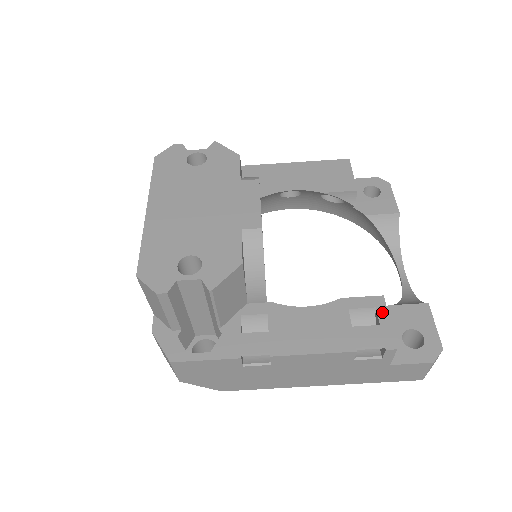
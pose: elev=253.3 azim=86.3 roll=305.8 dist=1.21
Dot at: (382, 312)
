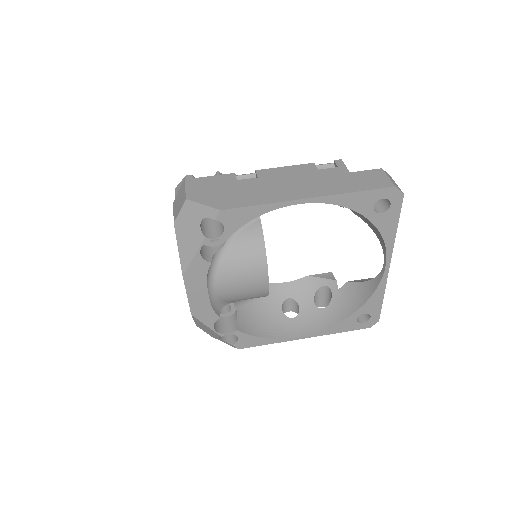
Dot at: occluded
